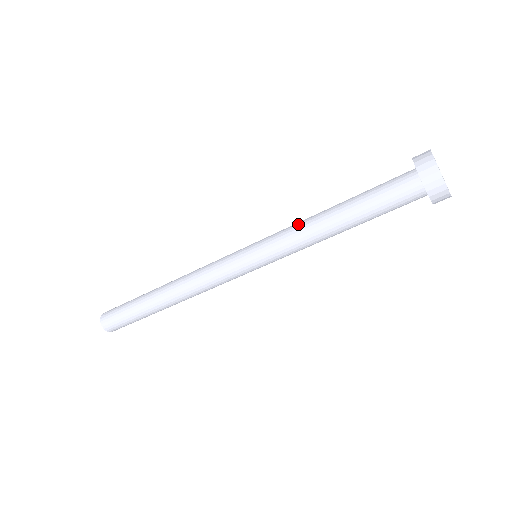
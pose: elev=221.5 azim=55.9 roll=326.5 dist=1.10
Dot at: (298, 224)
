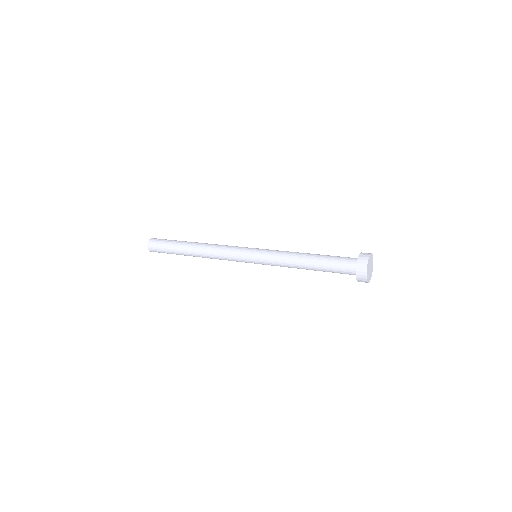
Dot at: (285, 264)
